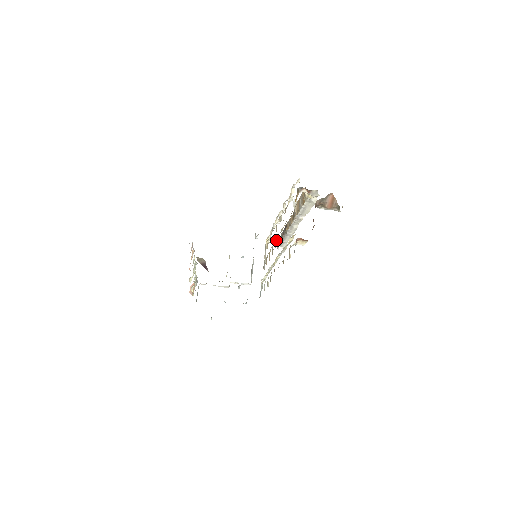
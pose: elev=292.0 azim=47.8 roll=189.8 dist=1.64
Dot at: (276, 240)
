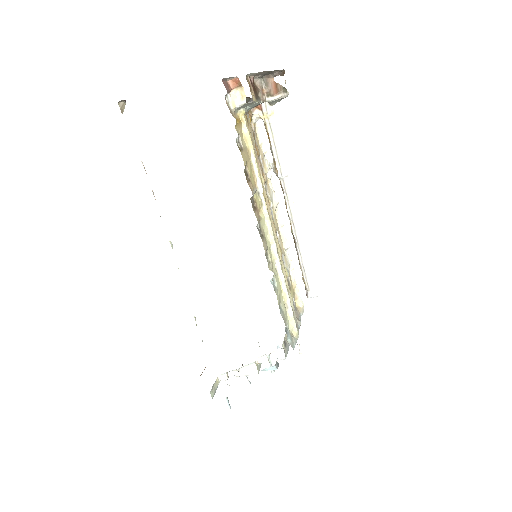
Dot at: occluded
